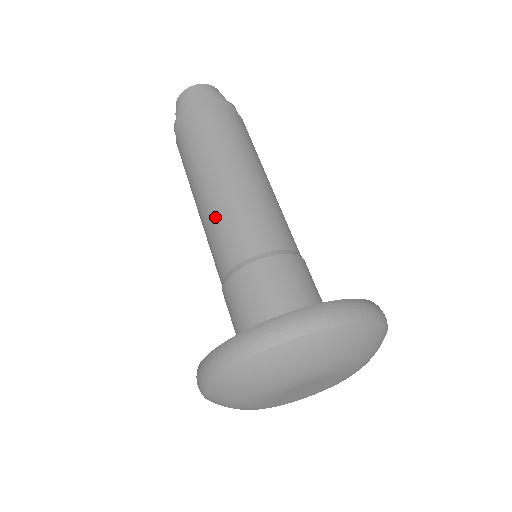
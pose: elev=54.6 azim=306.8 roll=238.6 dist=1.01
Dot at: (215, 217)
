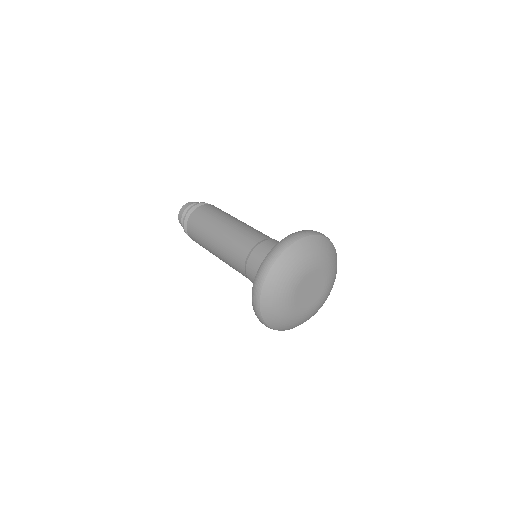
Dot at: (229, 240)
